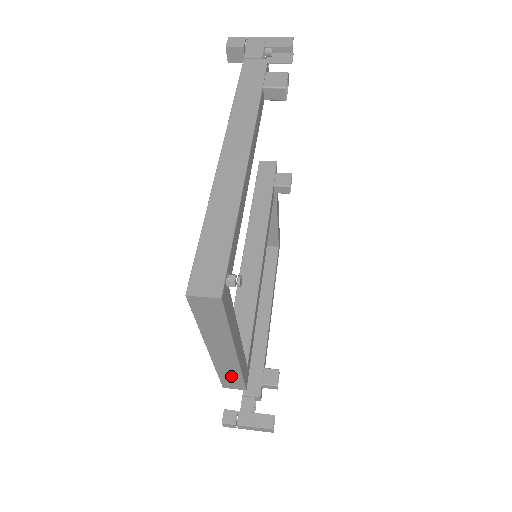
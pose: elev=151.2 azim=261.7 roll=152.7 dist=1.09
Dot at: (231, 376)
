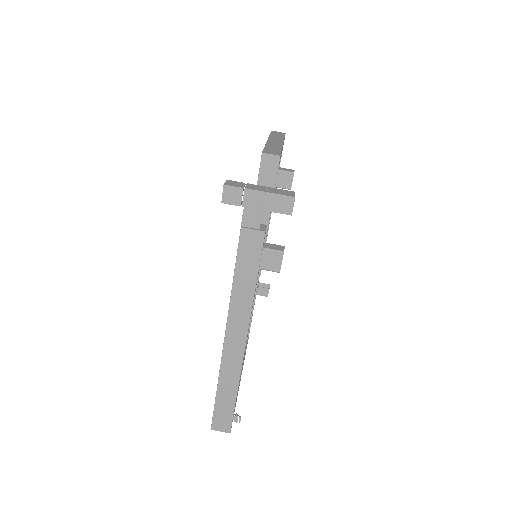
Dot at: occluded
